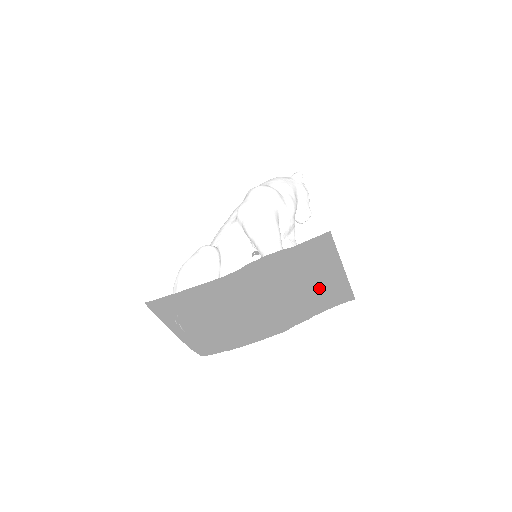
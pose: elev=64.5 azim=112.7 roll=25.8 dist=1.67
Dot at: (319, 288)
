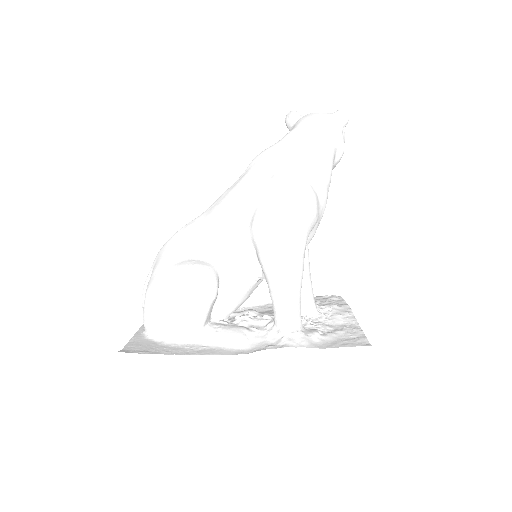
Dot at: occluded
